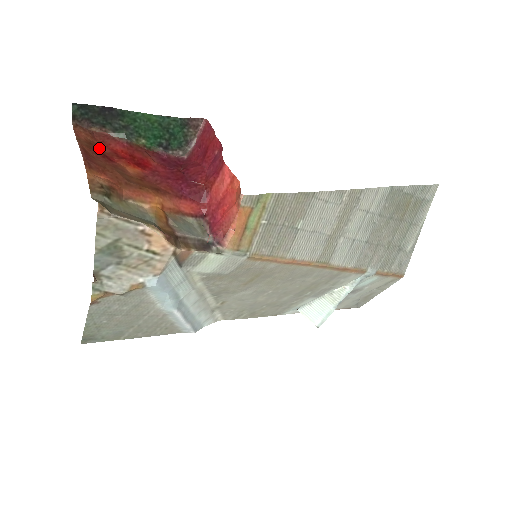
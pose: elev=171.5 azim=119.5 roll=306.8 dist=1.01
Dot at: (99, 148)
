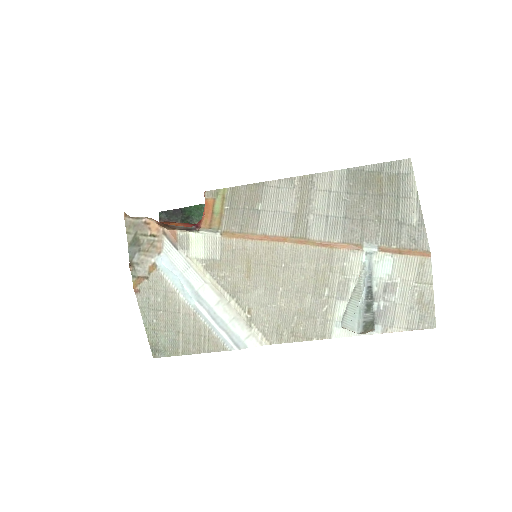
Dot at: occluded
